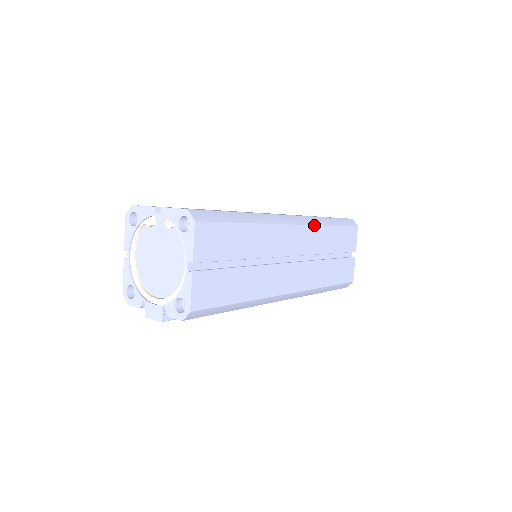
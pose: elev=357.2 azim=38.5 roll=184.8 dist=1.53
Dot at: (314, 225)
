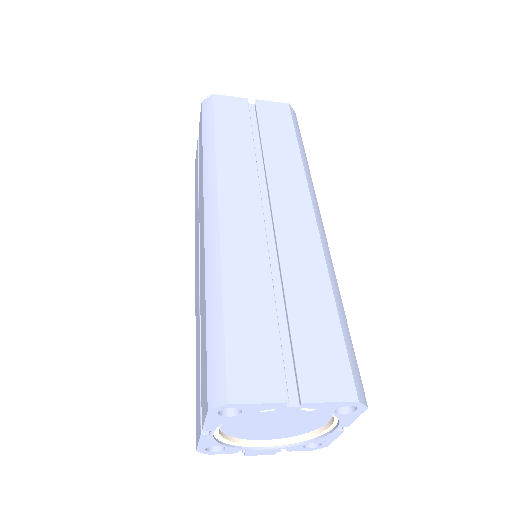
Dot at: (314, 190)
